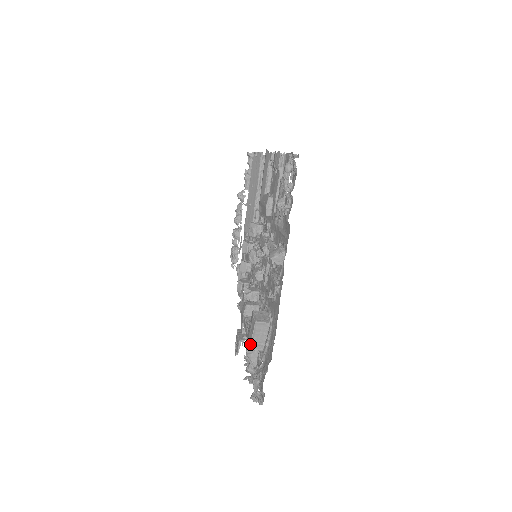
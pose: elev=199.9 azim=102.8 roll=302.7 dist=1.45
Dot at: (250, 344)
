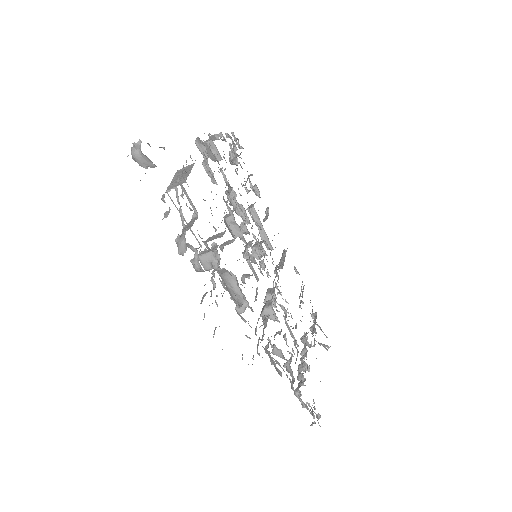
Dot at: (168, 187)
